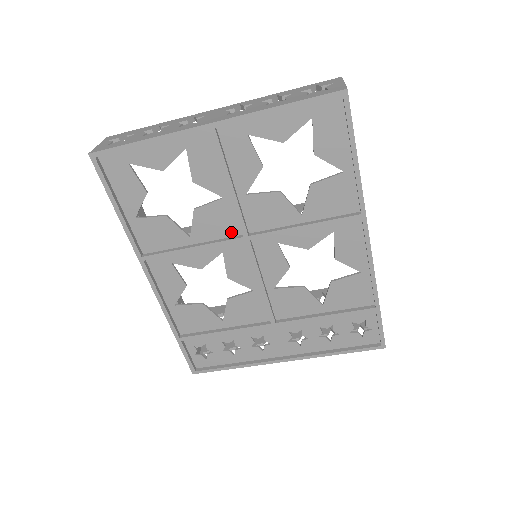
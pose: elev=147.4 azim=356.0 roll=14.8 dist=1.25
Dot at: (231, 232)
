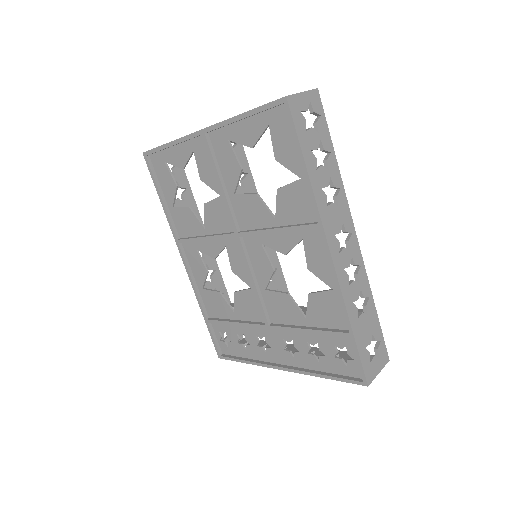
Dot at: (229, 228)
